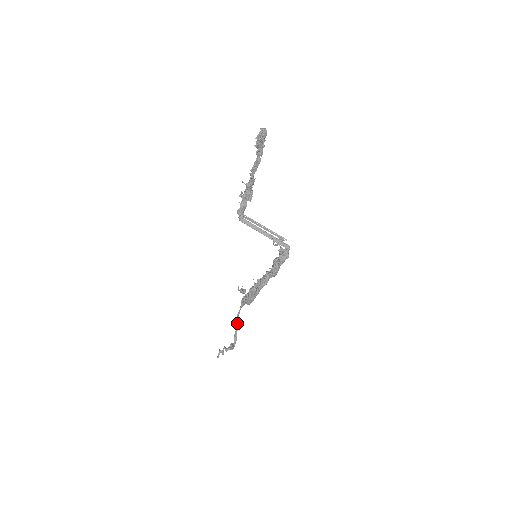
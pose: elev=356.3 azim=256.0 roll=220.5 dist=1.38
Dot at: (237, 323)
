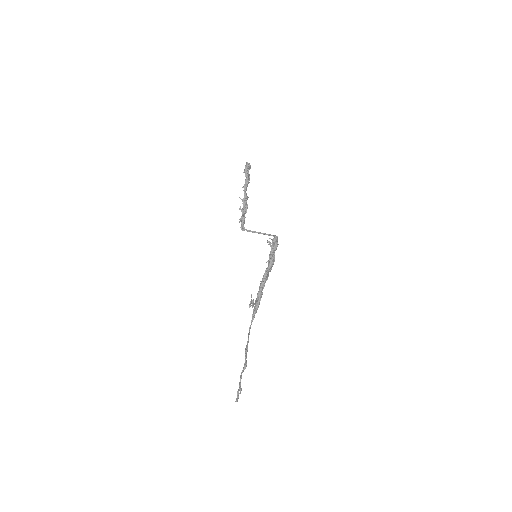
Dot at: occluded
